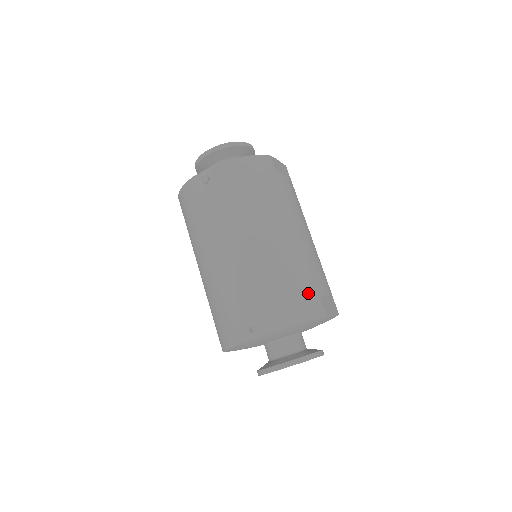
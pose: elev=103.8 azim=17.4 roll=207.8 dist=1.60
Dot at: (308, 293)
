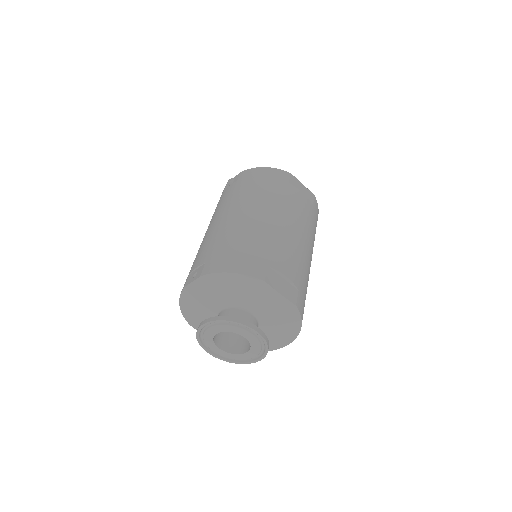
Dot at: (256, 256)
